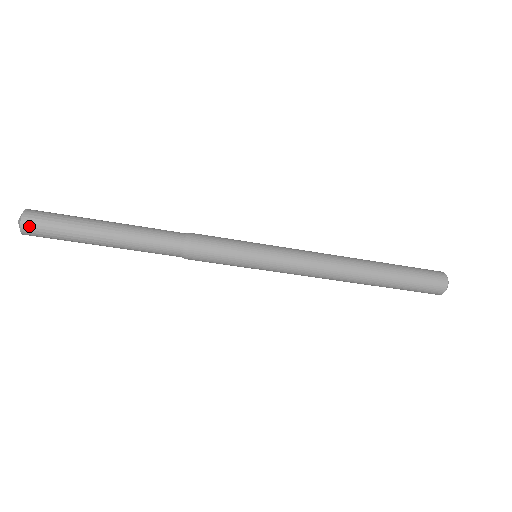
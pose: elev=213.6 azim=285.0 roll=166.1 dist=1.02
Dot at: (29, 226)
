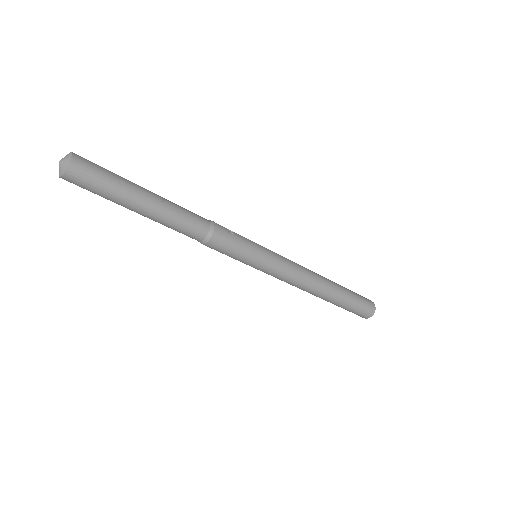
Dot at: (69, 181)
